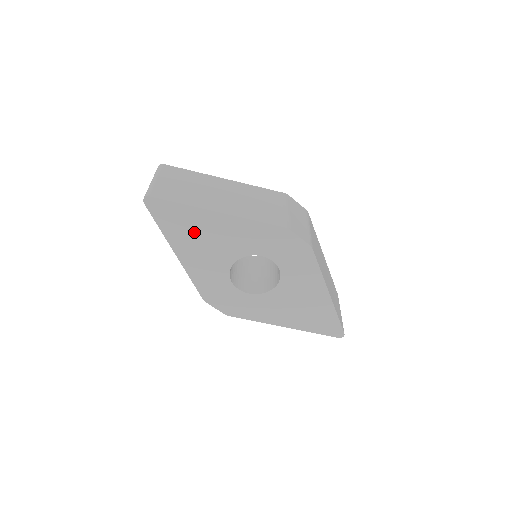
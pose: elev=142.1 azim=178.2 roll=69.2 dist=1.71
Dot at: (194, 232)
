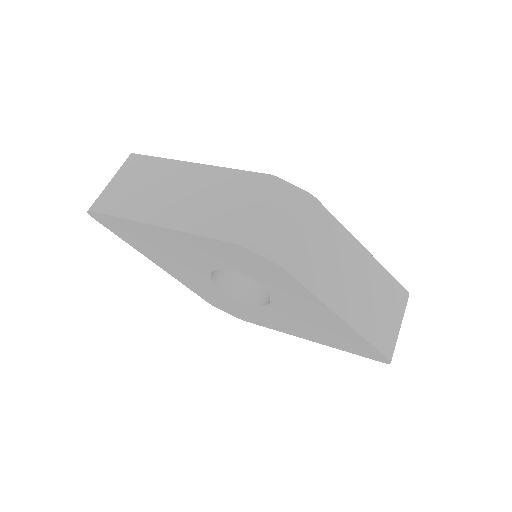
Dot at: (152, 244)
